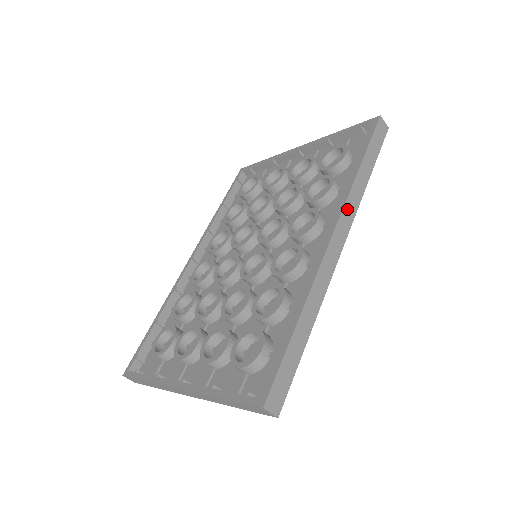
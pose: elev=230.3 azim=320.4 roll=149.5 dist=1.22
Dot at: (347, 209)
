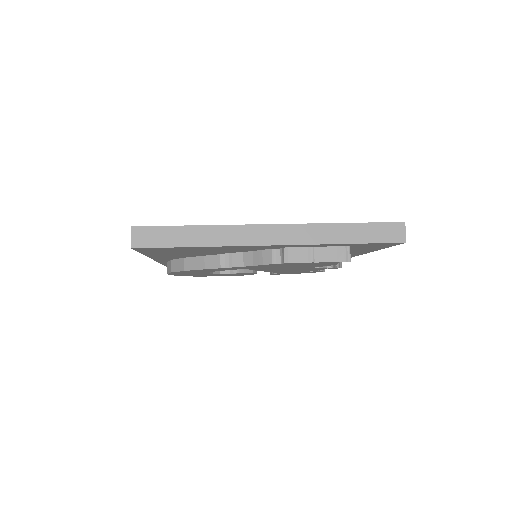
Dot at: occluded
